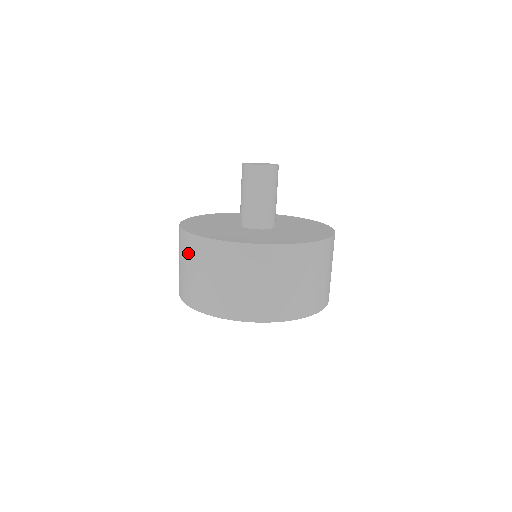
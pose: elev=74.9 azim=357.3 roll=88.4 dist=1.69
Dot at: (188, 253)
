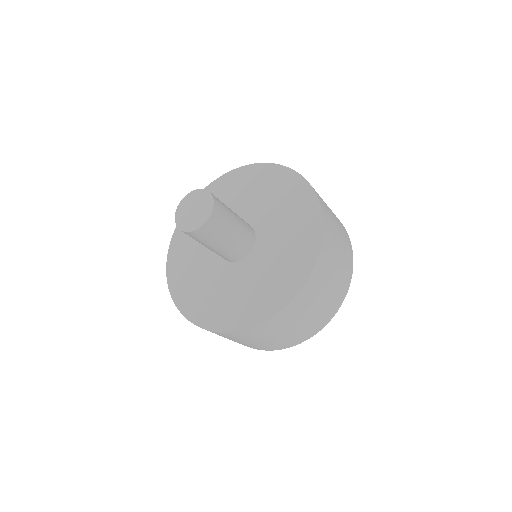
Dot at: occluded
